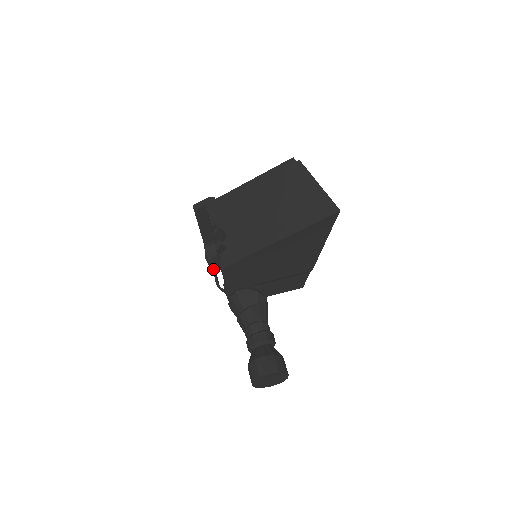
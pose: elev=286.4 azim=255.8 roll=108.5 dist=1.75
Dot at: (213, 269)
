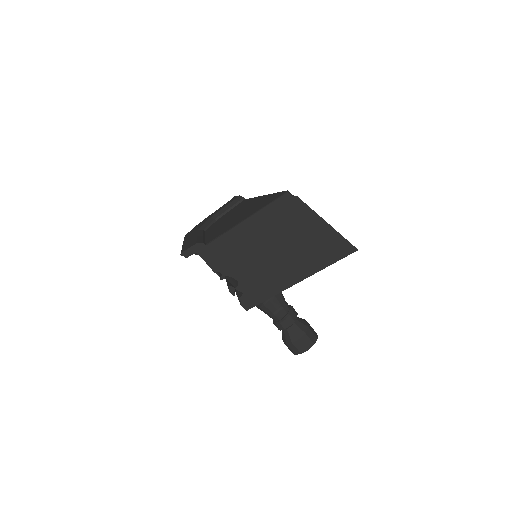
Dot at: occluded
